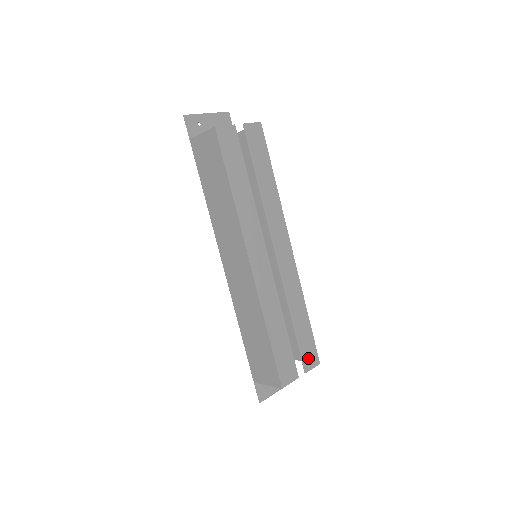
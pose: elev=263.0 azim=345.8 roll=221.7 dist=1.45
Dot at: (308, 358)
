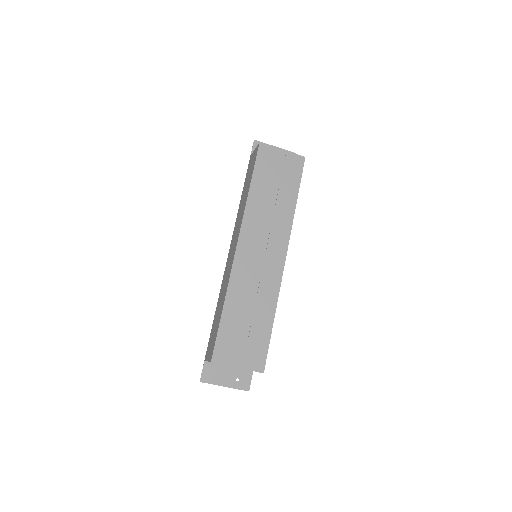
Dot at: (253, 358)
